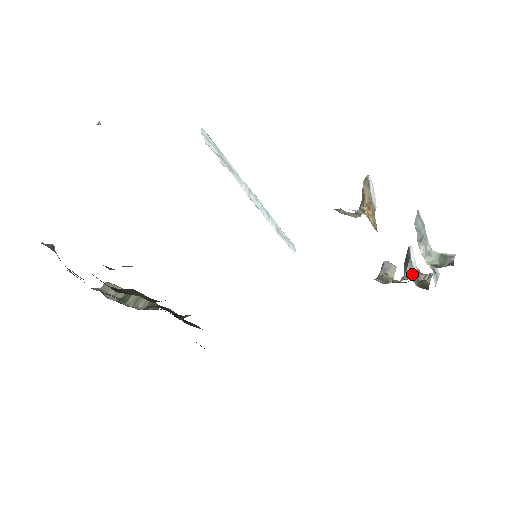
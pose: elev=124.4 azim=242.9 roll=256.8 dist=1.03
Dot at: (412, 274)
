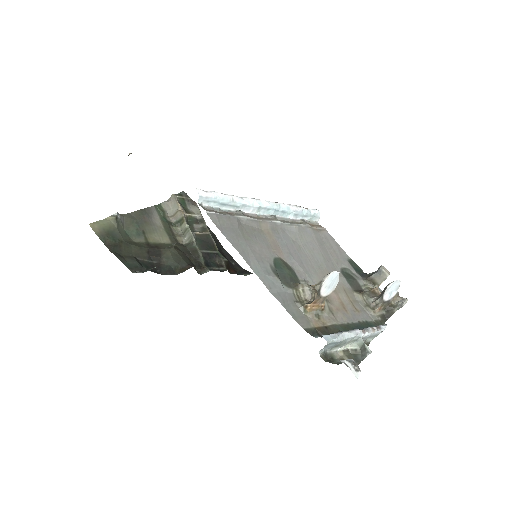
Dot at: (379, 305)
